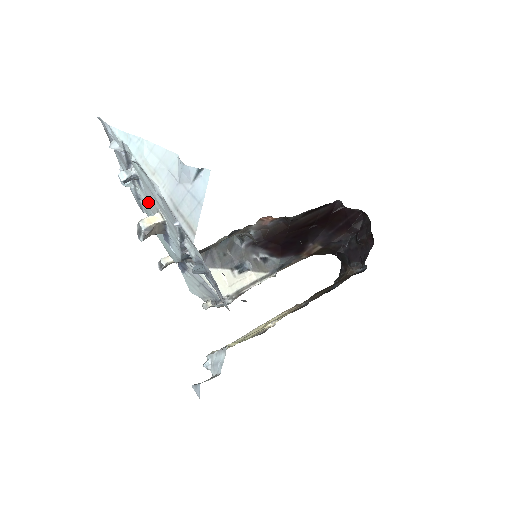
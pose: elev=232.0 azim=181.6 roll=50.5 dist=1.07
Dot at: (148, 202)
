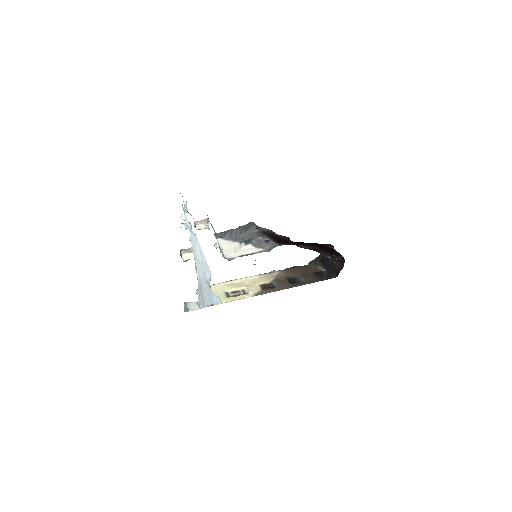
Dot at: occluded
